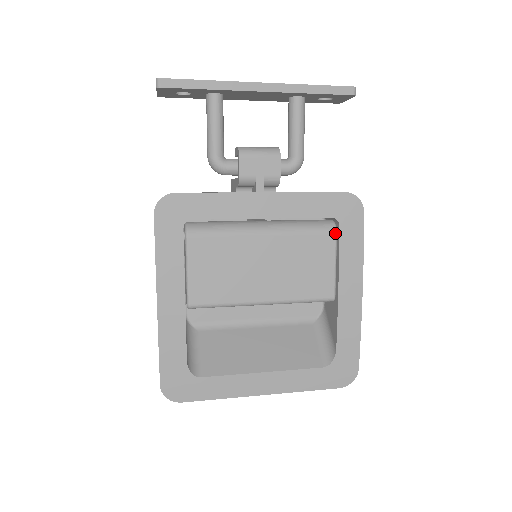
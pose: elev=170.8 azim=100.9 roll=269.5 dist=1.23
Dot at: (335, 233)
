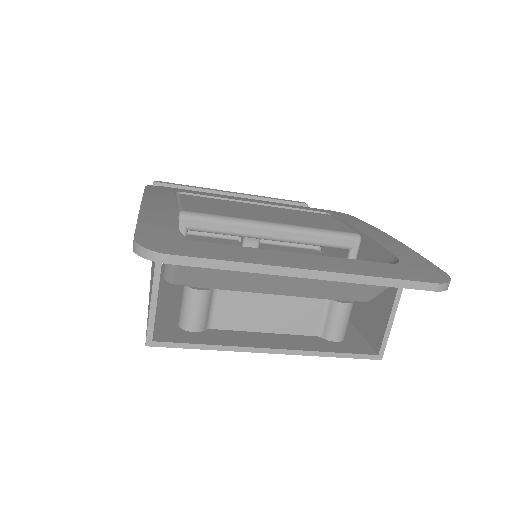
Dot at: (330, 215)
